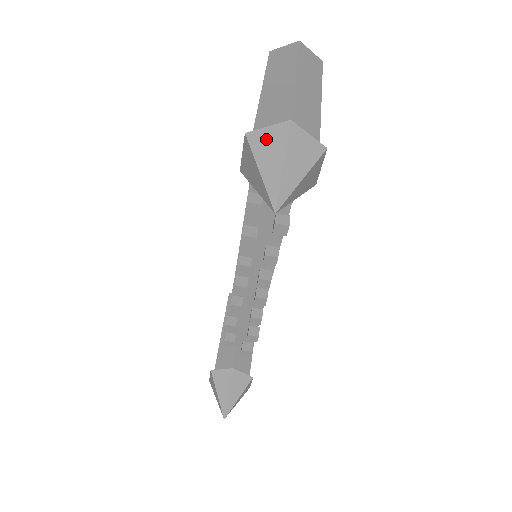
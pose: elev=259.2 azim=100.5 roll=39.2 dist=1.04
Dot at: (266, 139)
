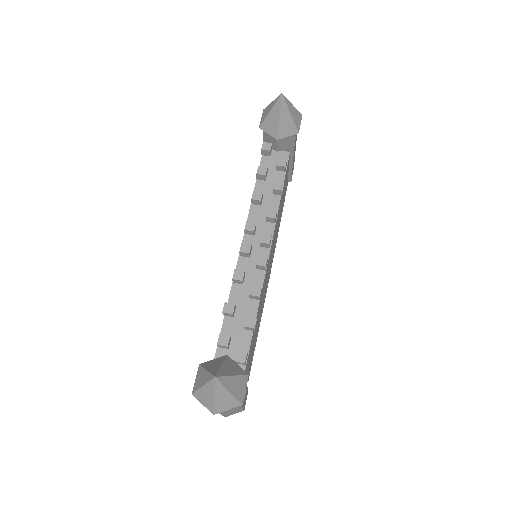
Dot at: occluded
